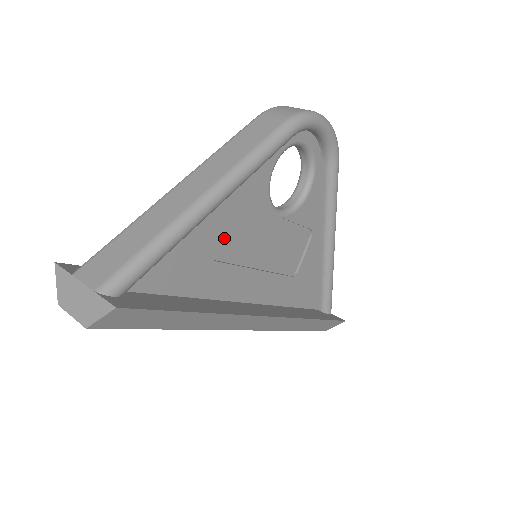
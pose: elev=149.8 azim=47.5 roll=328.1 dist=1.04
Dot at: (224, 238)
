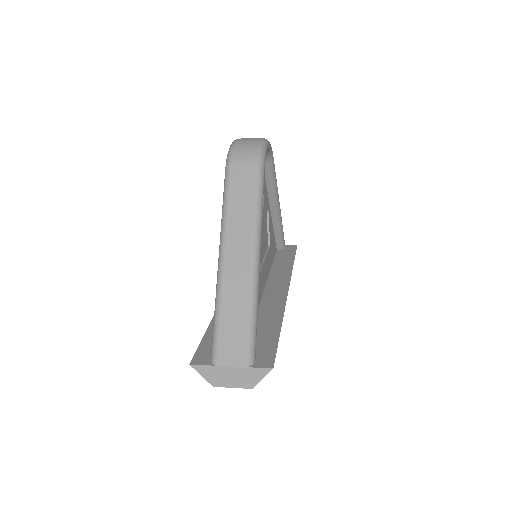
Dot at: occluded
